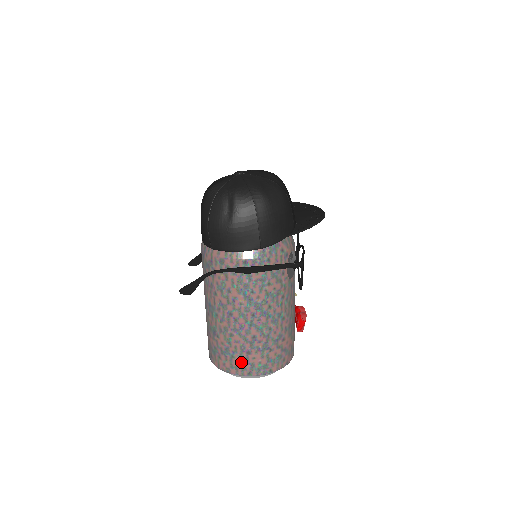
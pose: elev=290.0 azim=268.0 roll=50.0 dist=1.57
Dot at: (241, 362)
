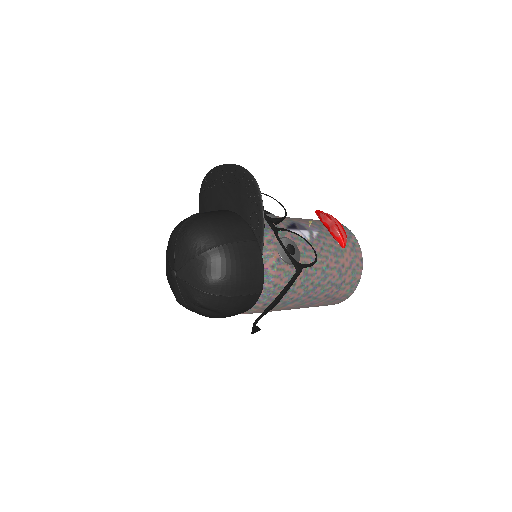
Dot at: (335, 302)
